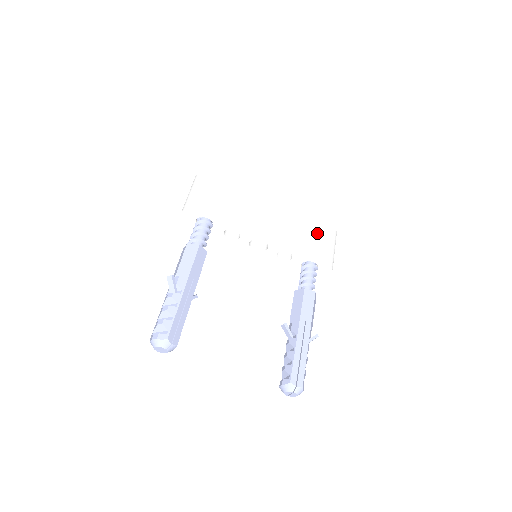
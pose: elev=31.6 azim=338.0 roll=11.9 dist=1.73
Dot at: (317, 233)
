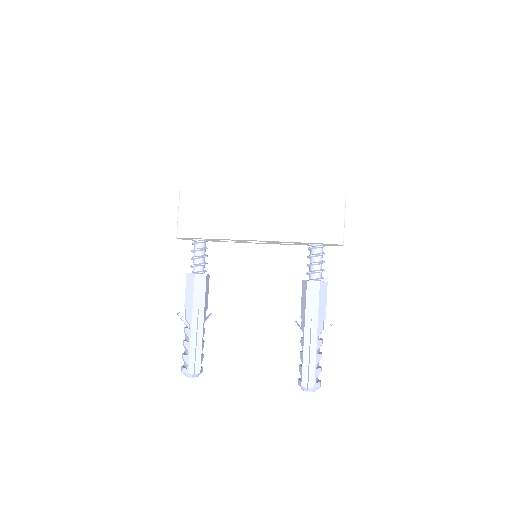
Dot at: (312, 208)
